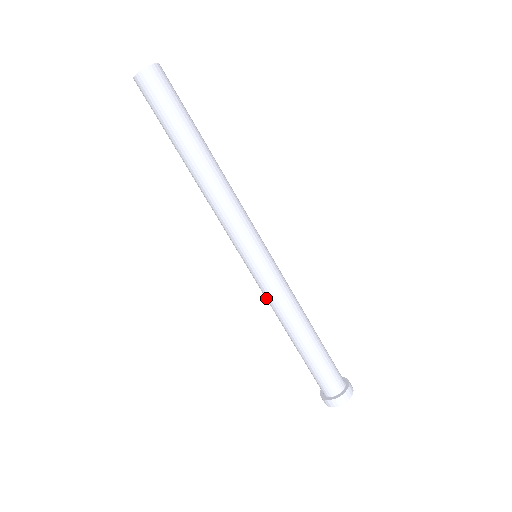
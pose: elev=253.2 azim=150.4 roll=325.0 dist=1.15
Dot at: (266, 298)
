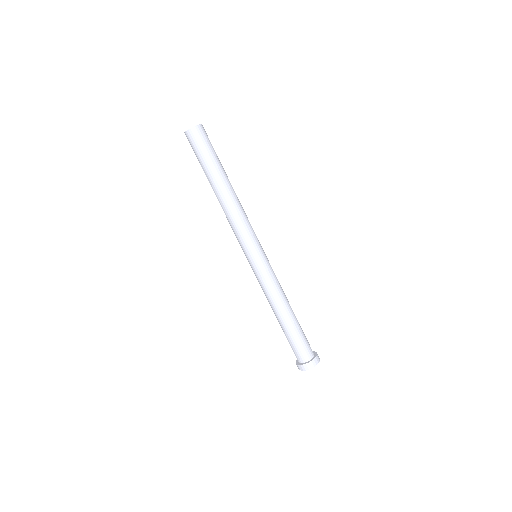
Dot at: (262, 286)
